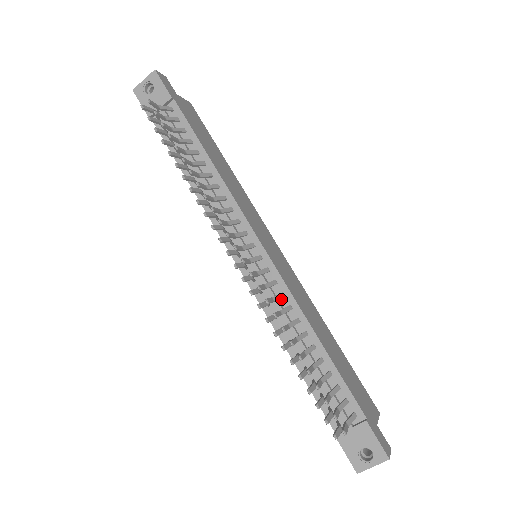
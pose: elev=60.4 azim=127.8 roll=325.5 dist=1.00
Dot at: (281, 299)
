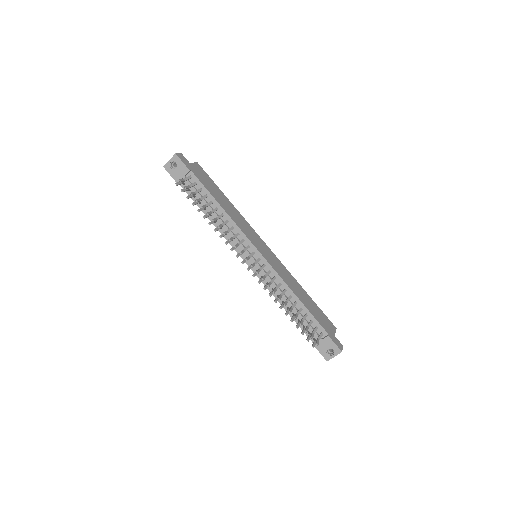
Dot at: (275, 280)
